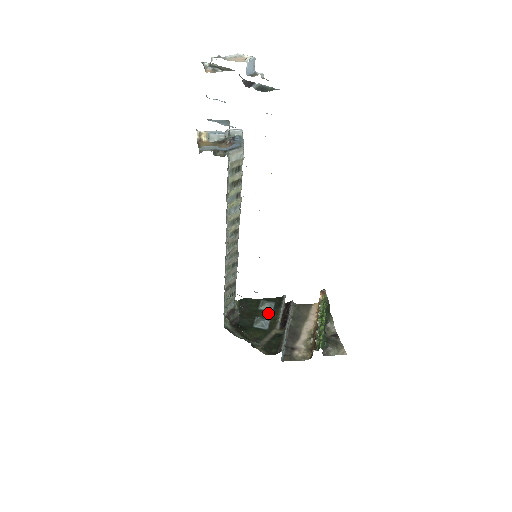
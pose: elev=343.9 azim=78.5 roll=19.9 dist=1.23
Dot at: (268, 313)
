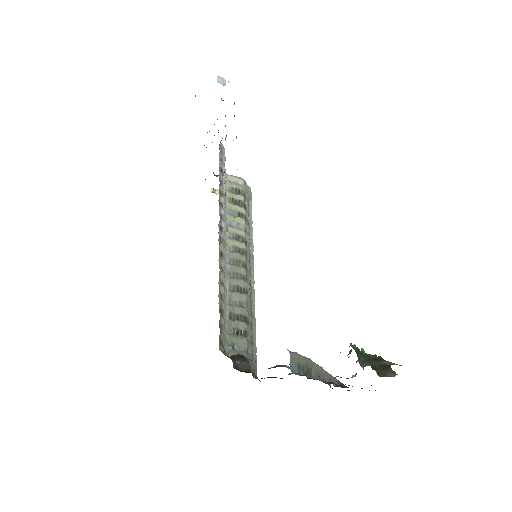
Dot at: occluded
